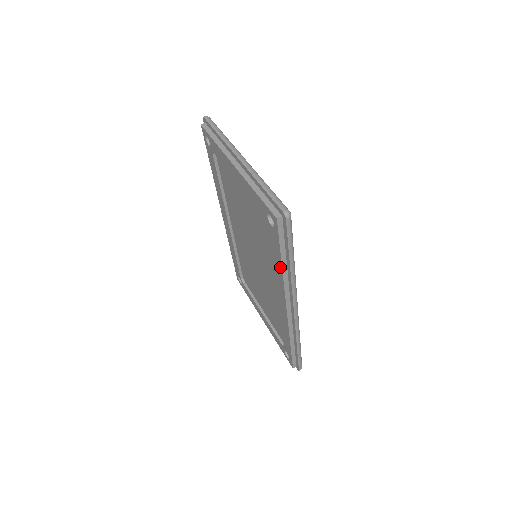
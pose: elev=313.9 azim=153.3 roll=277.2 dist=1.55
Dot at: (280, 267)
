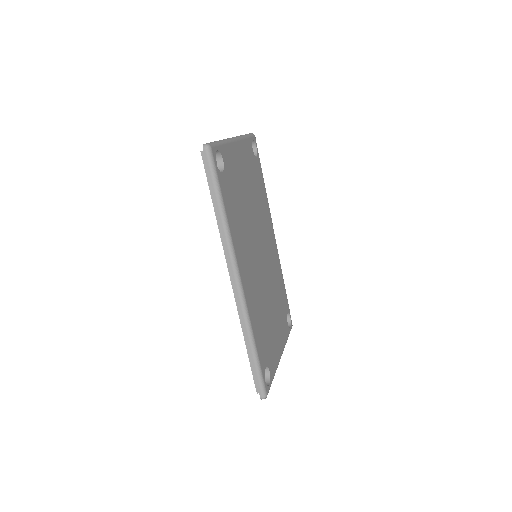
Dot at: (217, 218)
